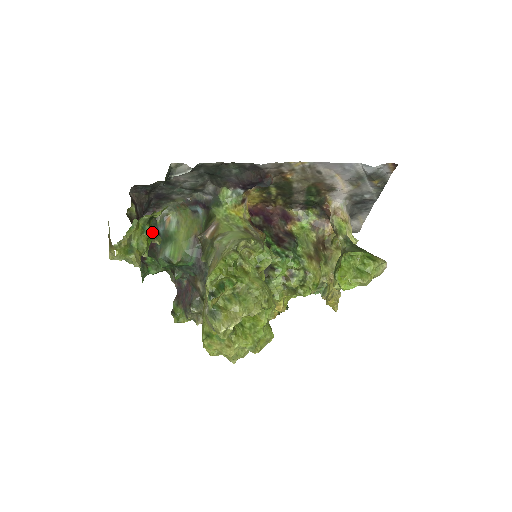
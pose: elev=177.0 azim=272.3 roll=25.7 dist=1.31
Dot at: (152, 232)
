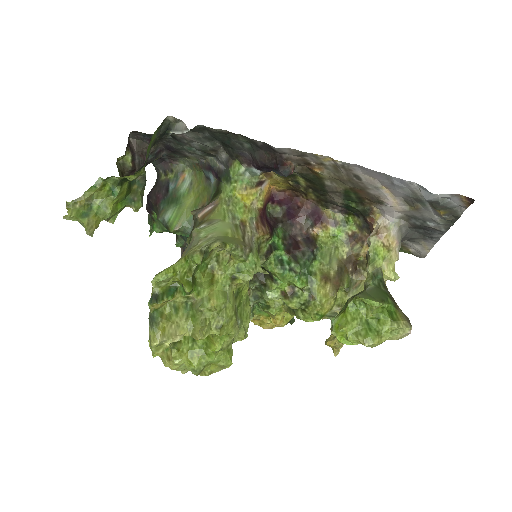
Dot at: (130, 195)
